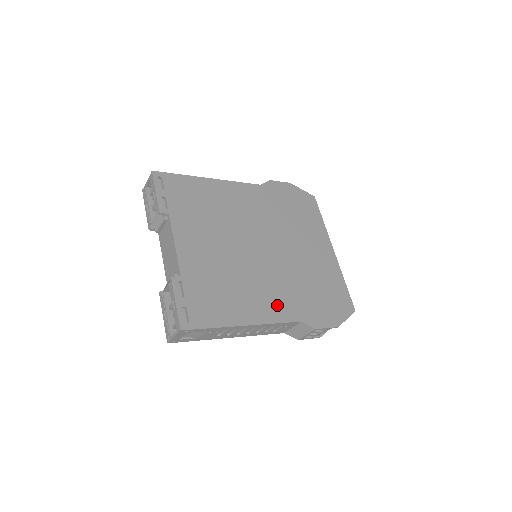
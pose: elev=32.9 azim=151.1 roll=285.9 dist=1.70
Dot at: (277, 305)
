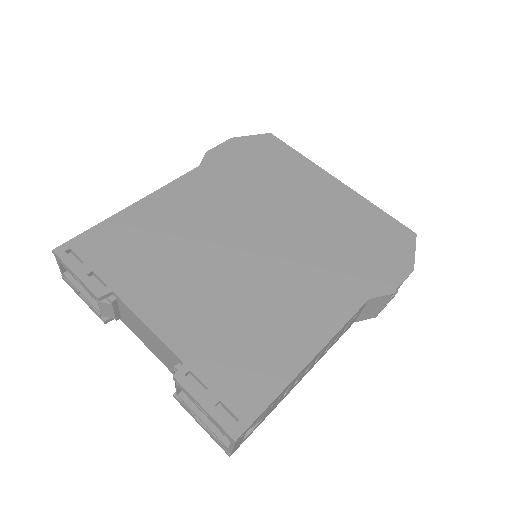
Dot at: (327, 302)
